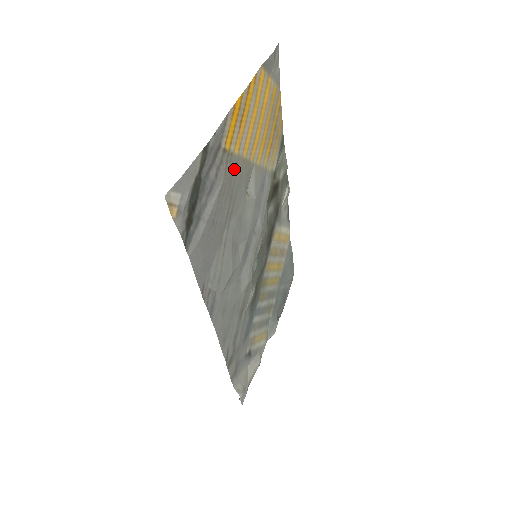
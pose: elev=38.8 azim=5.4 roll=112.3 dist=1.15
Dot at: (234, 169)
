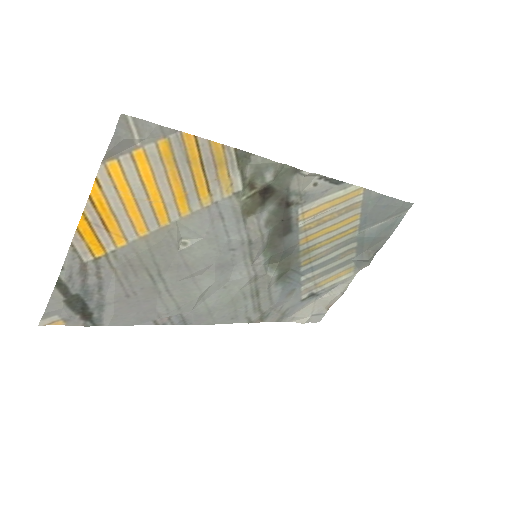
Dot at: (130, 255)
